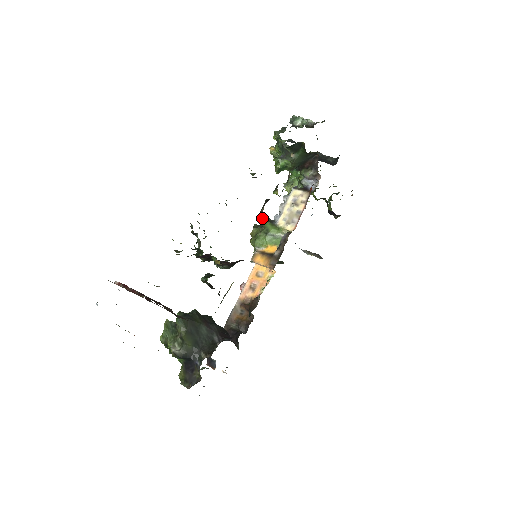
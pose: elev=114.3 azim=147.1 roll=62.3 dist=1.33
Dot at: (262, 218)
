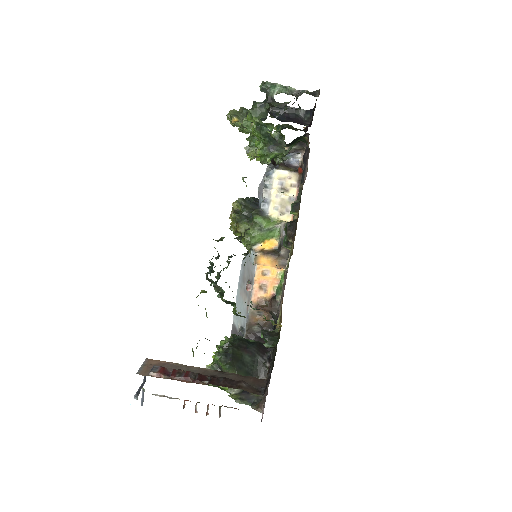
Dot at: (290, 249)
